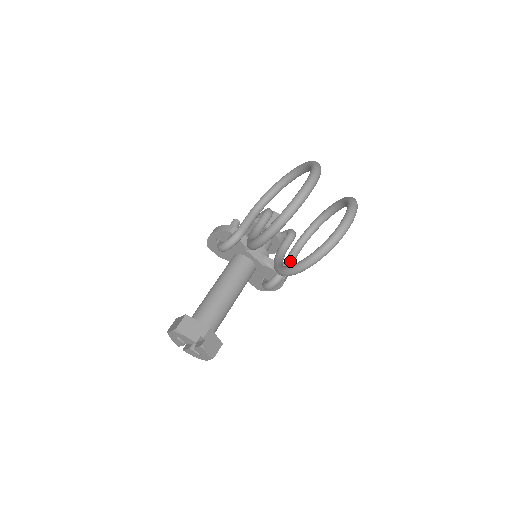
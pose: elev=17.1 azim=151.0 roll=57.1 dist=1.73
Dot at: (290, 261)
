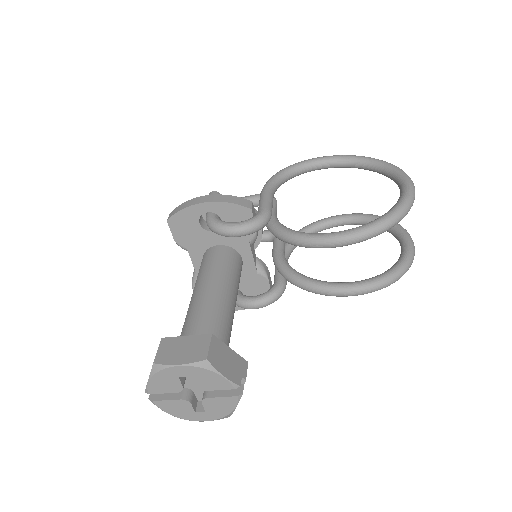
Dot at: occluded
